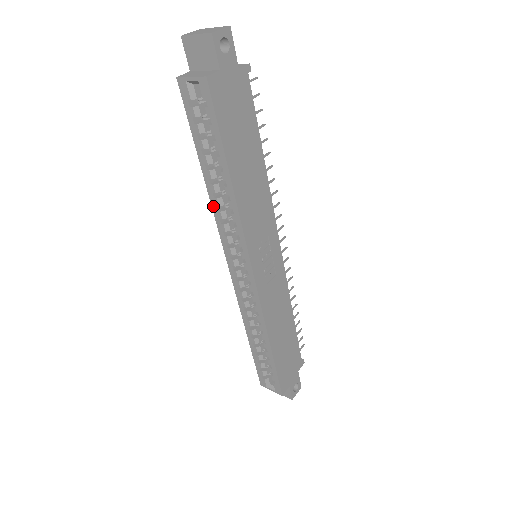
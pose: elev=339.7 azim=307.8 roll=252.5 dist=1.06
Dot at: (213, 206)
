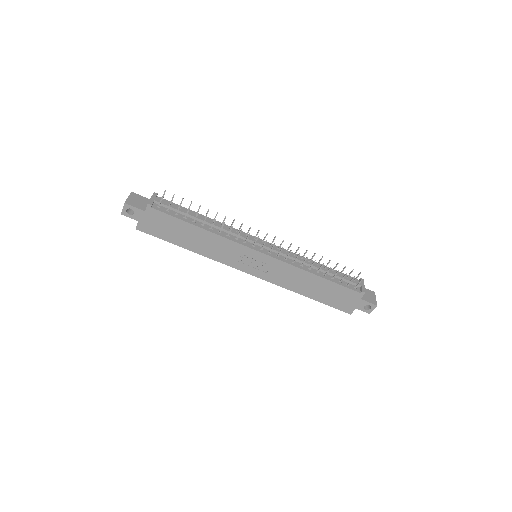
Dot at: occluded
